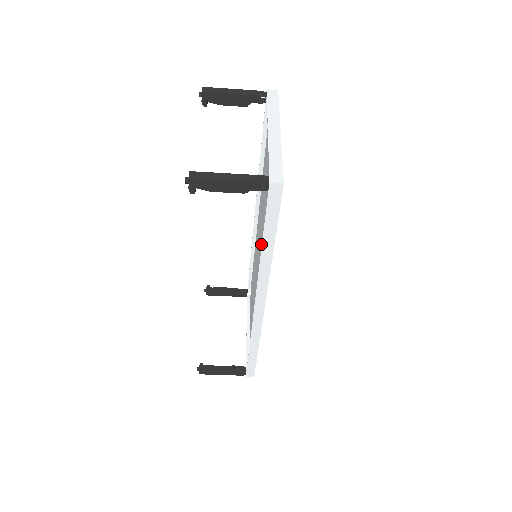
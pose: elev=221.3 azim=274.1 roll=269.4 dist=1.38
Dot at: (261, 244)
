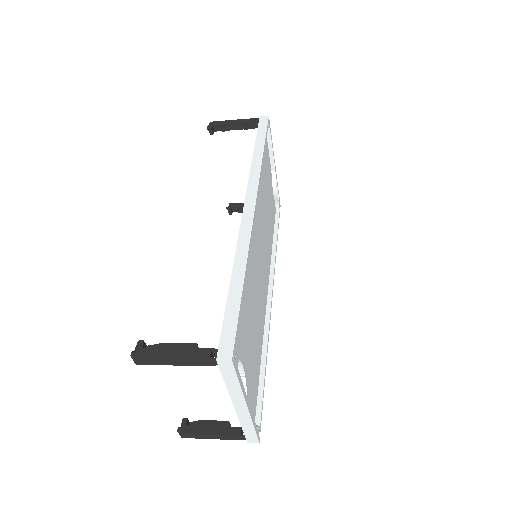
Dot at: occluded
